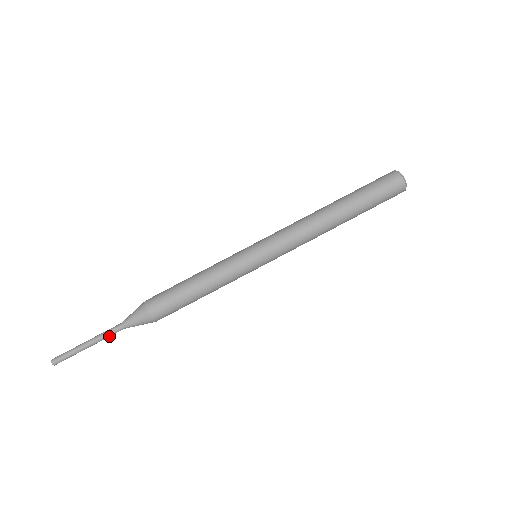
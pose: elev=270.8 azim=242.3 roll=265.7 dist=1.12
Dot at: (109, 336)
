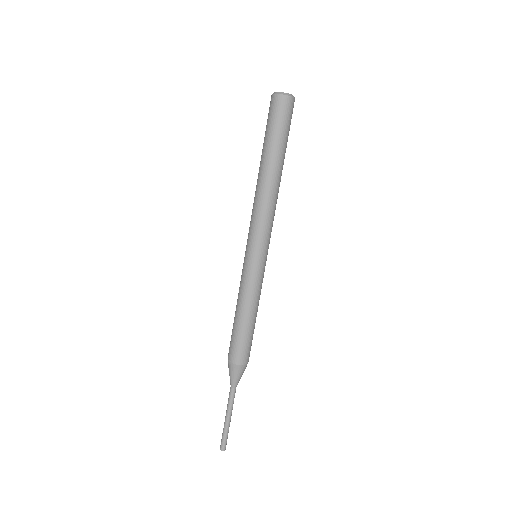
Dot at: (232, 401)
